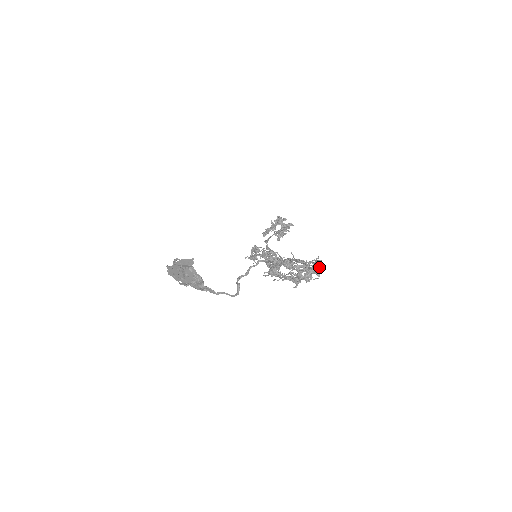
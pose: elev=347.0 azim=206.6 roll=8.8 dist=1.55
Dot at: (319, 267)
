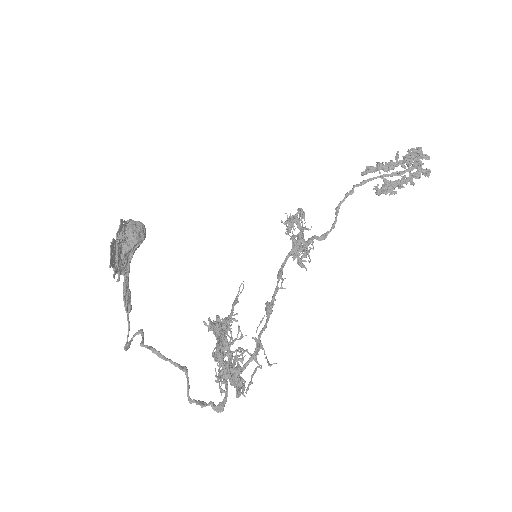
Dot at: (242, 392)
